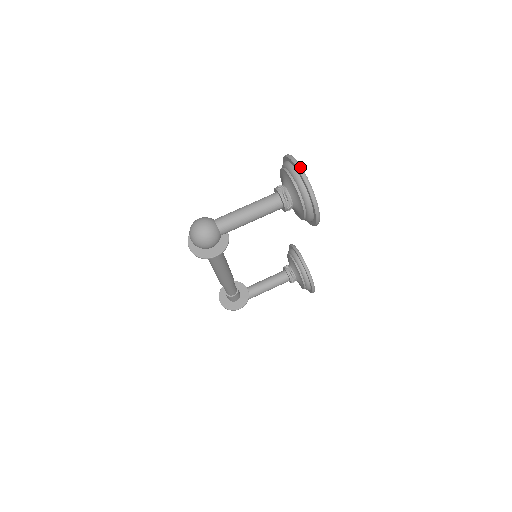
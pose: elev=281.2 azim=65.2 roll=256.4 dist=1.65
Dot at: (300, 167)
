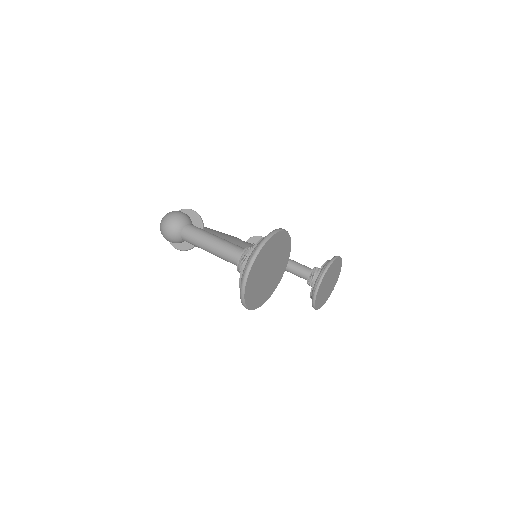
Dot at: (250, 264)
